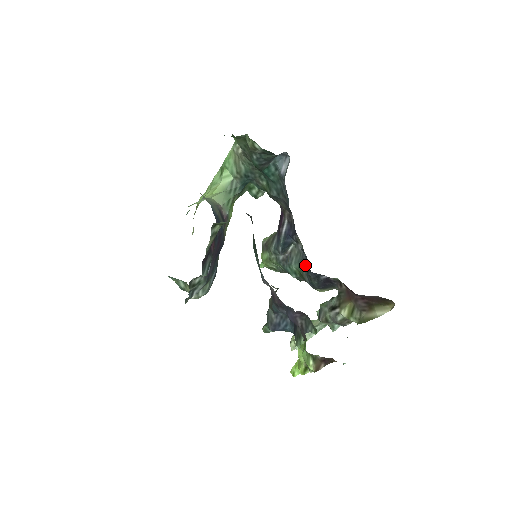
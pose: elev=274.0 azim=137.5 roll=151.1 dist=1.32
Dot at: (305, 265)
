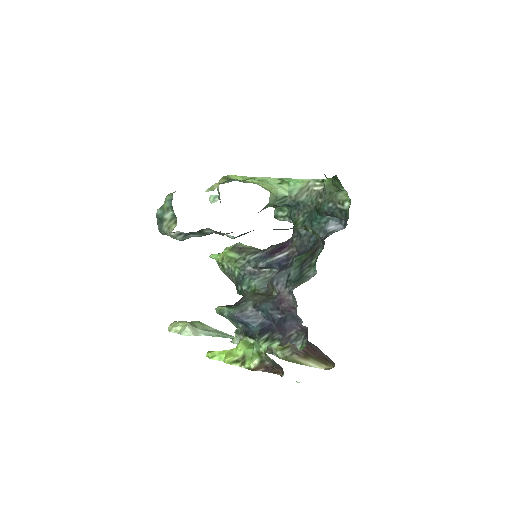
Dot at: (266, 290)
